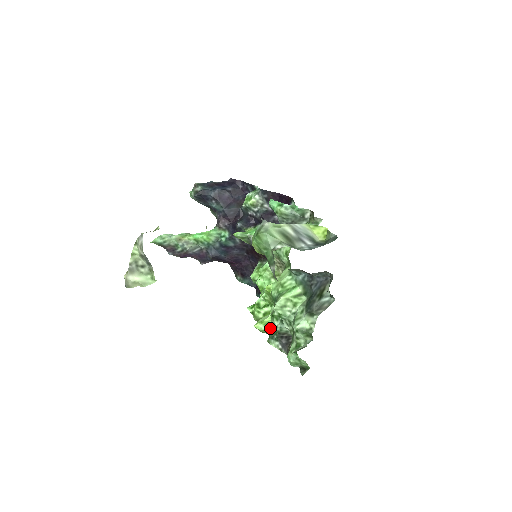
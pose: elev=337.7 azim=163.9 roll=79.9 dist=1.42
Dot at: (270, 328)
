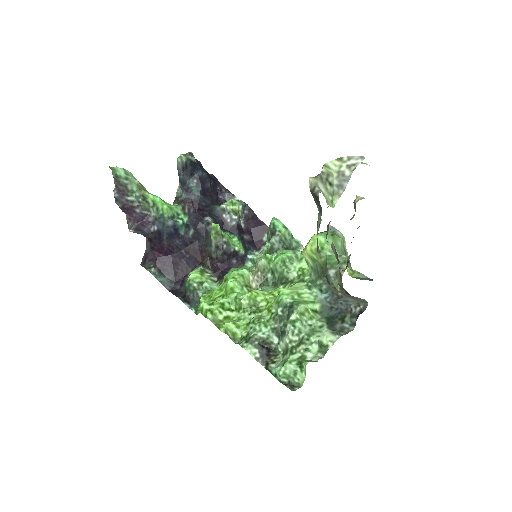
Dot at: (241, 333)
